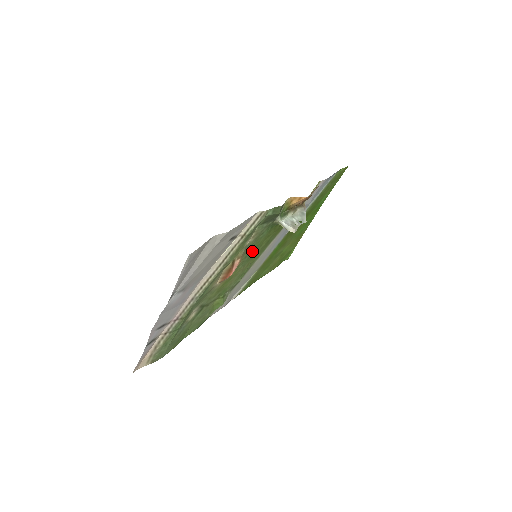
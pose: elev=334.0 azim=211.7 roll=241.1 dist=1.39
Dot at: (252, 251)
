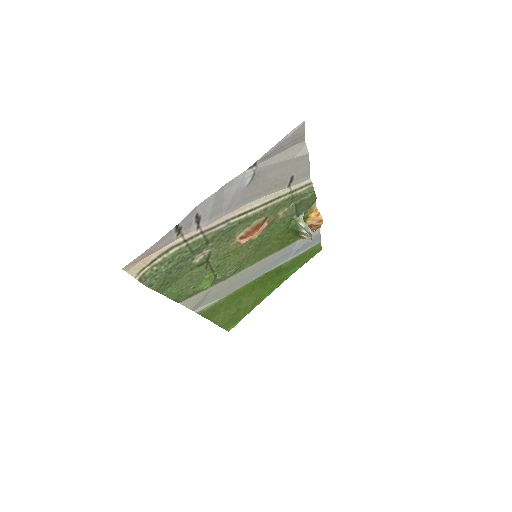
Dot at: (265, 238)
